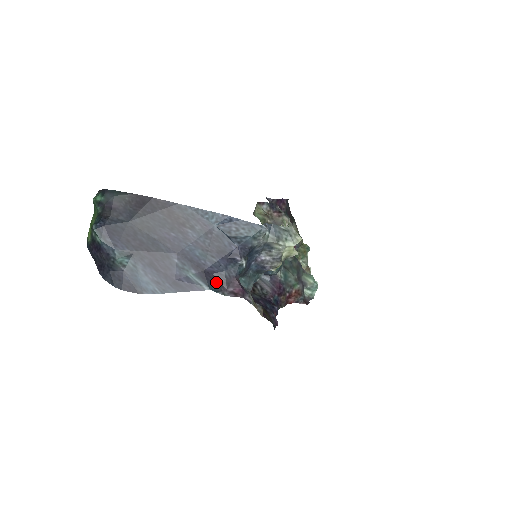
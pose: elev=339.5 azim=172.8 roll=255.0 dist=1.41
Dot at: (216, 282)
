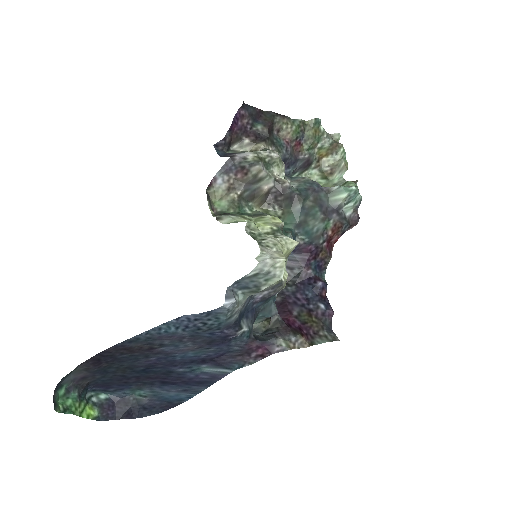
Dot at: (233, 359)
